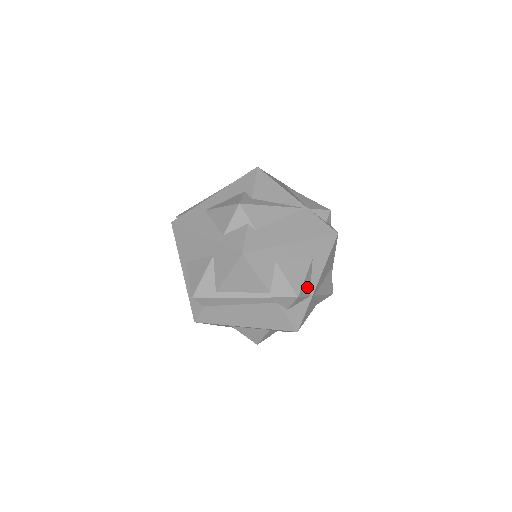
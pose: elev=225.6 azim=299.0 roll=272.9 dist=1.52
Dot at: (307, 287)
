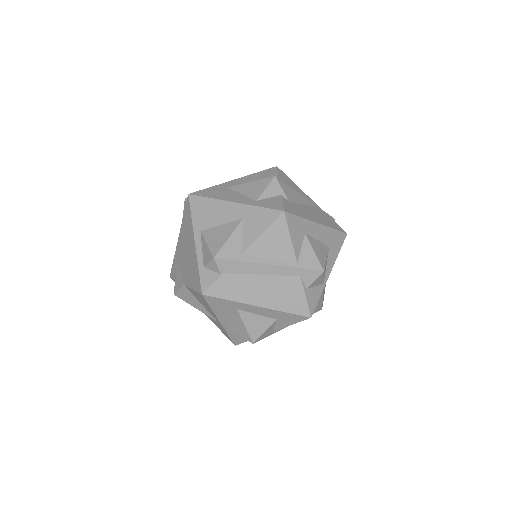
Dot at: occluded
